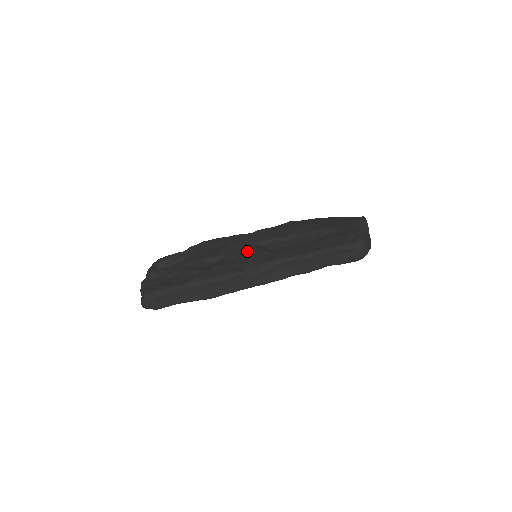
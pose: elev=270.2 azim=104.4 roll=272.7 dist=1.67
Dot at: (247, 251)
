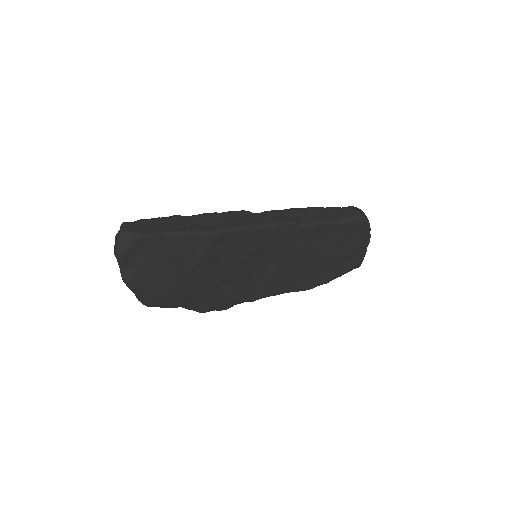
Dot at: occluded
